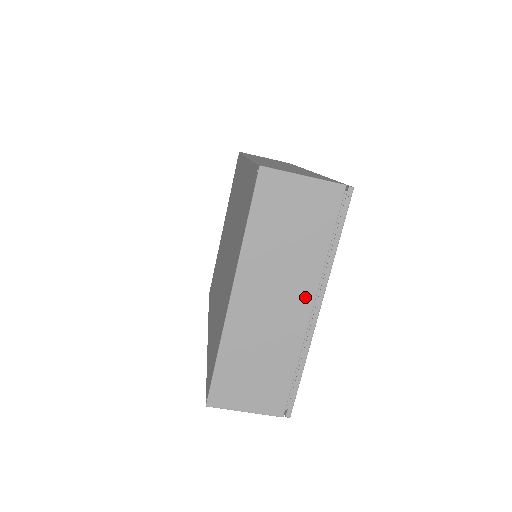
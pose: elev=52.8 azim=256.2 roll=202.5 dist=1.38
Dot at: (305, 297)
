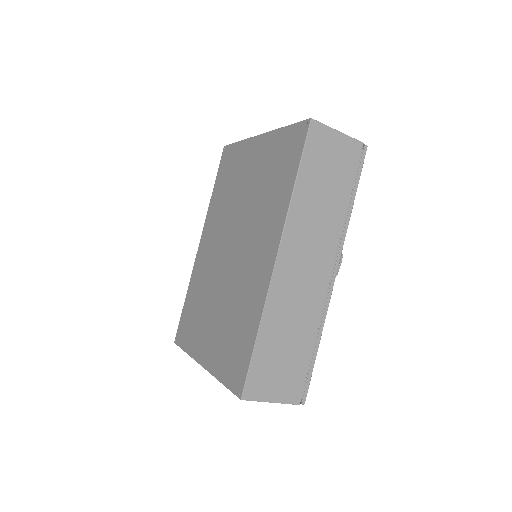
Dot at: occluded
